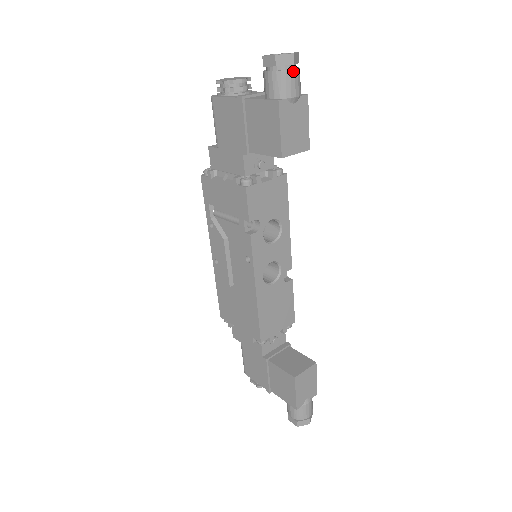
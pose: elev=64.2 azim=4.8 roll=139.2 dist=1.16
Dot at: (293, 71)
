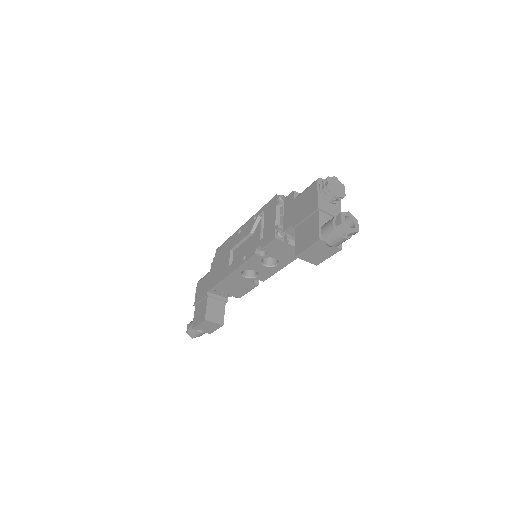
Dot at: (342, 237)
